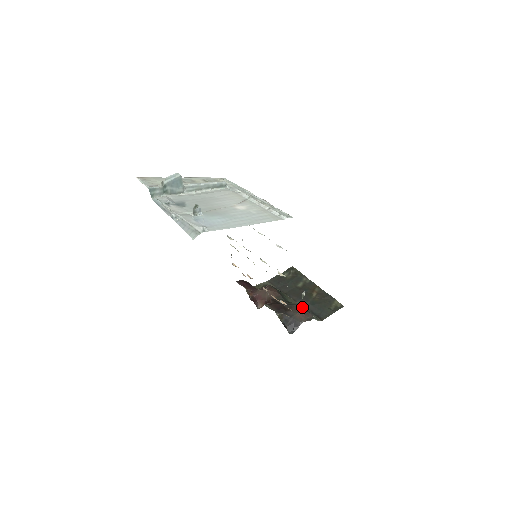
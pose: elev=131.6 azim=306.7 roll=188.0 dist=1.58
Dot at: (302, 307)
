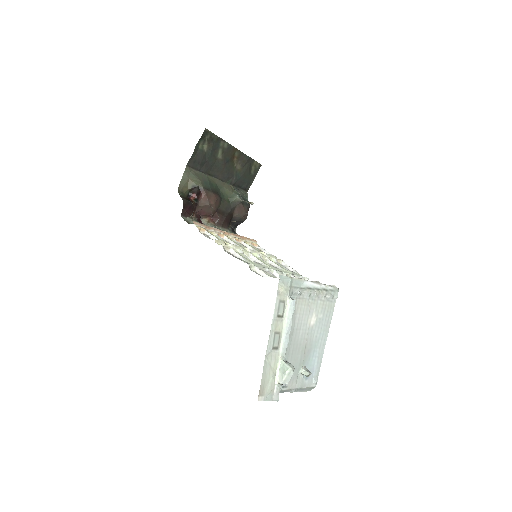
Dot at: (242, 204)
